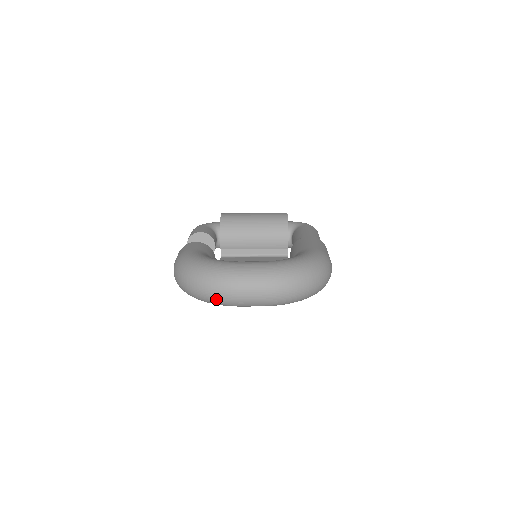
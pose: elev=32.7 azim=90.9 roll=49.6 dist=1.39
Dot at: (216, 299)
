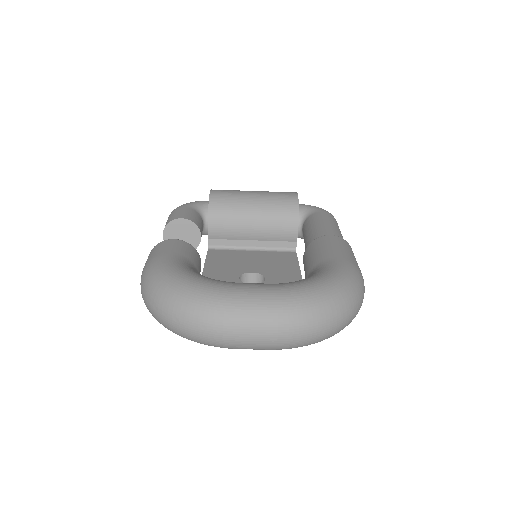
Dot at: (200, 339)
